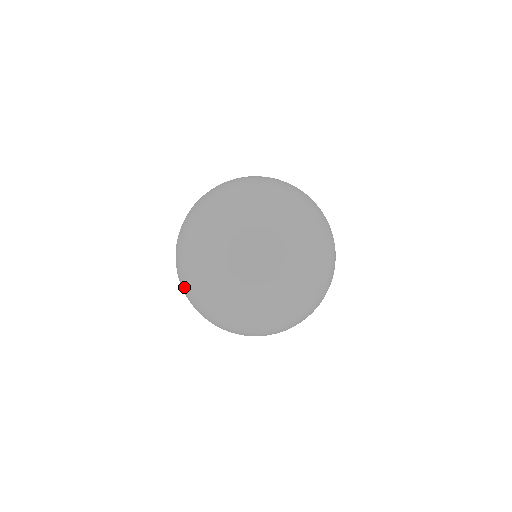
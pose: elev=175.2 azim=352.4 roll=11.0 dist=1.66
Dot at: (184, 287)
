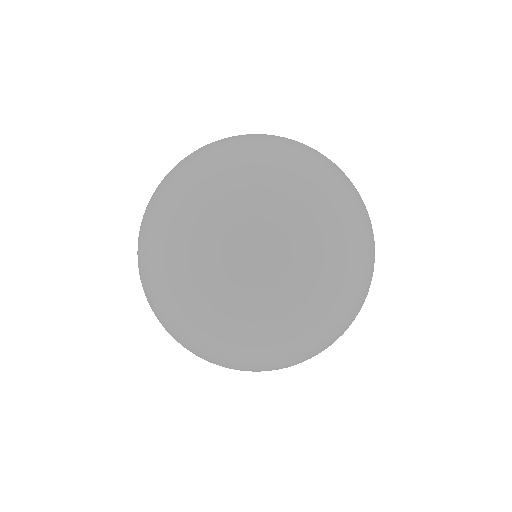
Dot at: occluded
